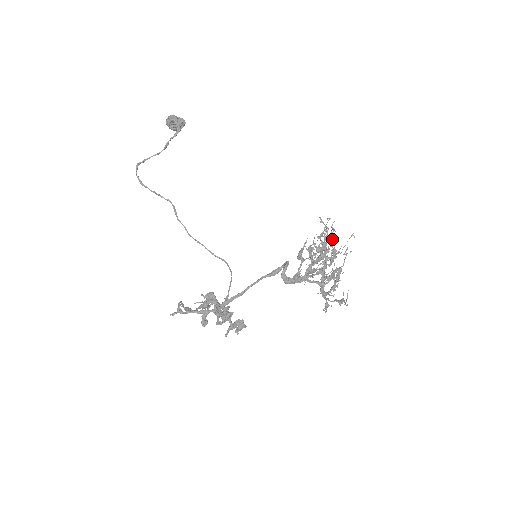
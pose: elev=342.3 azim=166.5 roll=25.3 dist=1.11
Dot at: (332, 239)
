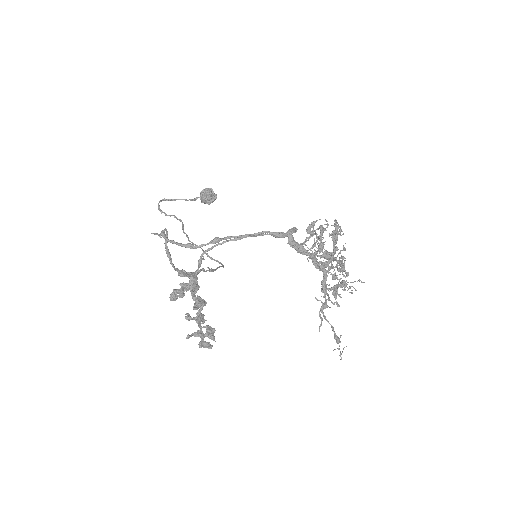
Dot at: occluded
